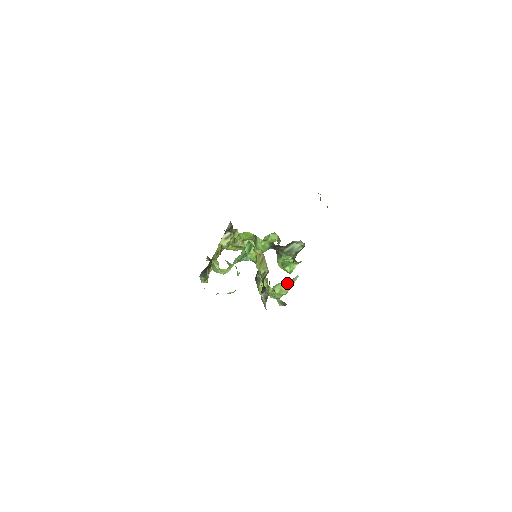
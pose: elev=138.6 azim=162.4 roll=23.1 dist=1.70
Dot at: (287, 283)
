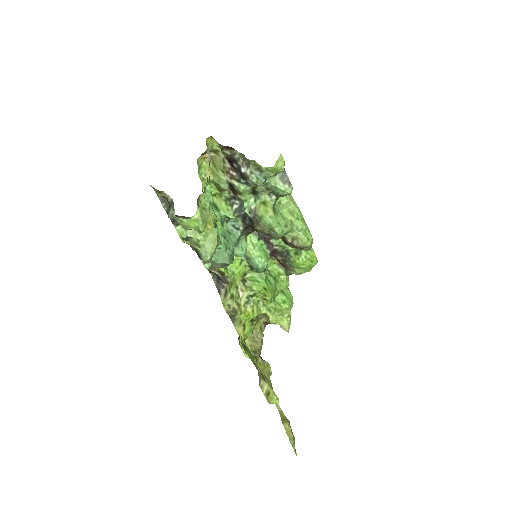
Dot at: (283, 197)
